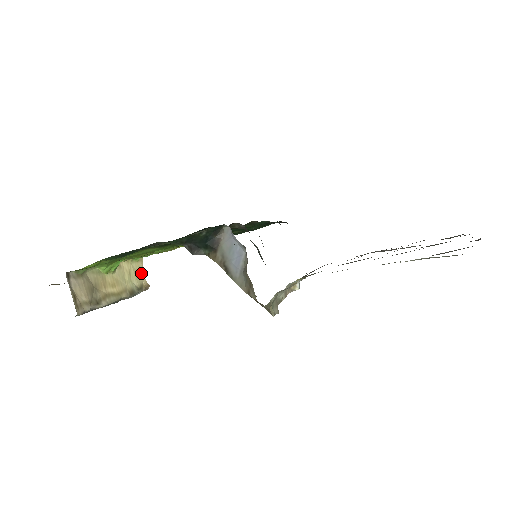
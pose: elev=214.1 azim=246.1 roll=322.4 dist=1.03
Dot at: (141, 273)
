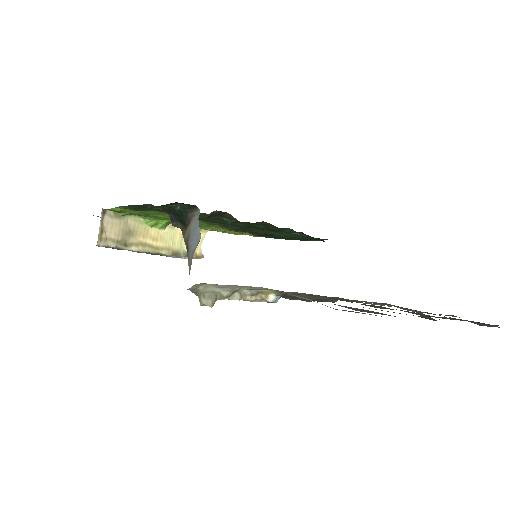
Dot at: occluded
